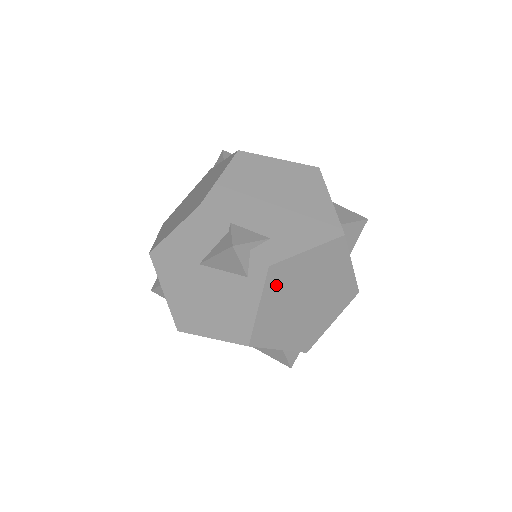
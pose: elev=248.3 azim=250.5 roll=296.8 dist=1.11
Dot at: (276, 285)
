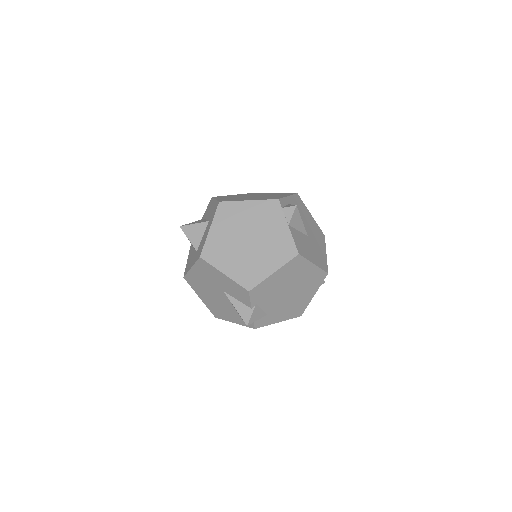
Dot at: occluded
